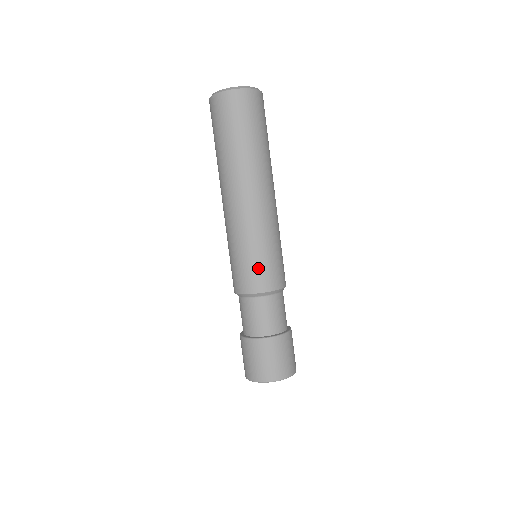
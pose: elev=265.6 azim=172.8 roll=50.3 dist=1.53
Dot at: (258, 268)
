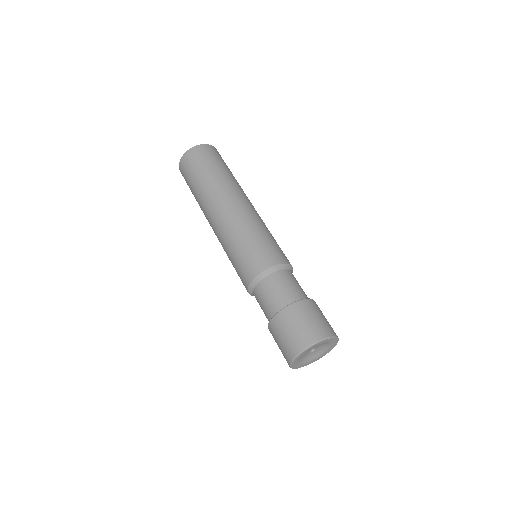
Dot at: (271, 246)
